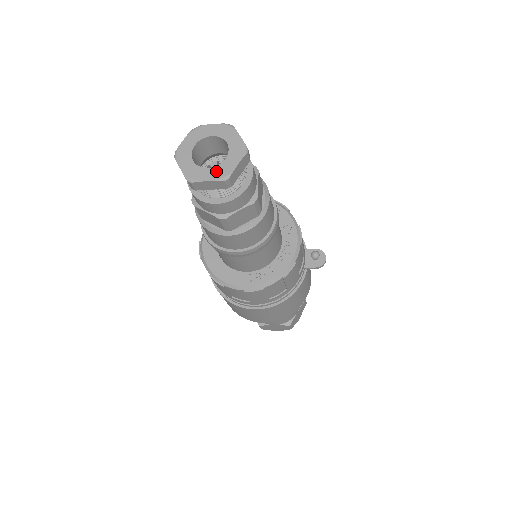
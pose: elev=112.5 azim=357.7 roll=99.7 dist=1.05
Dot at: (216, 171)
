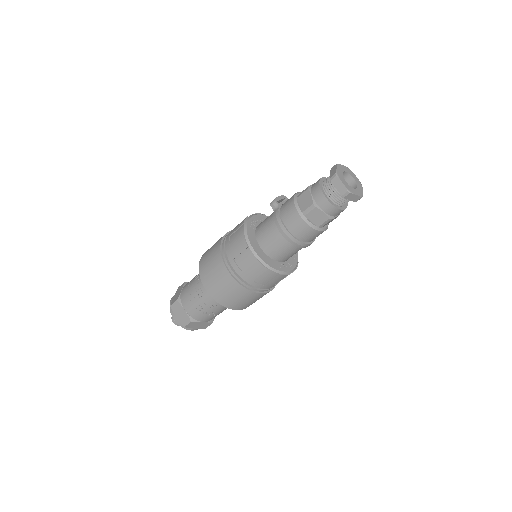
Dot at: (357, 191)
